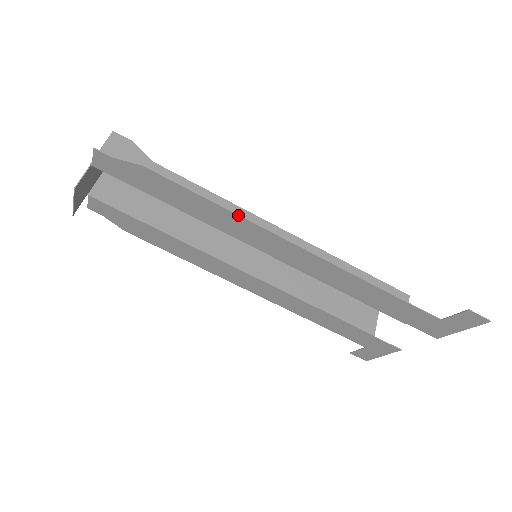
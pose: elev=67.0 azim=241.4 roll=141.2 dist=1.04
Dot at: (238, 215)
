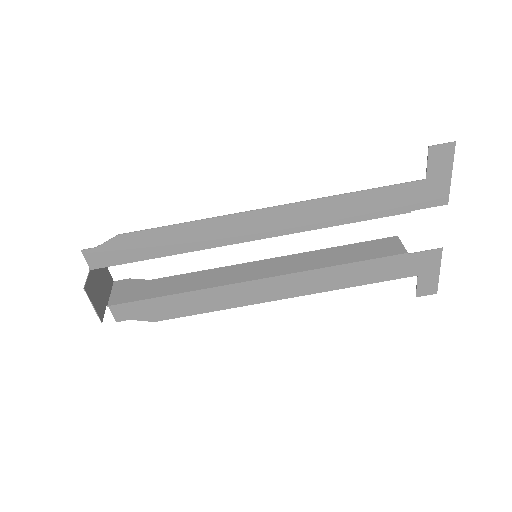
Dot at: (206, 219)
